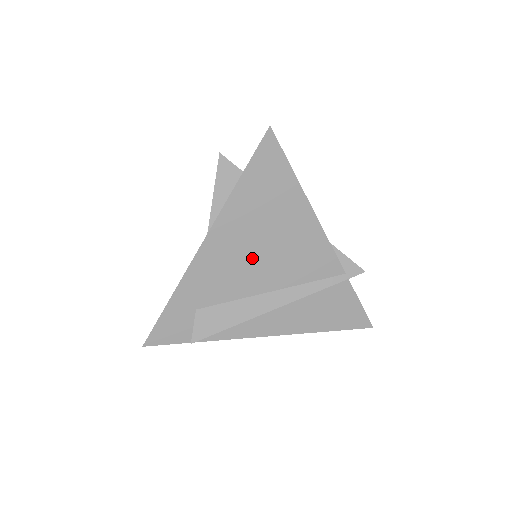
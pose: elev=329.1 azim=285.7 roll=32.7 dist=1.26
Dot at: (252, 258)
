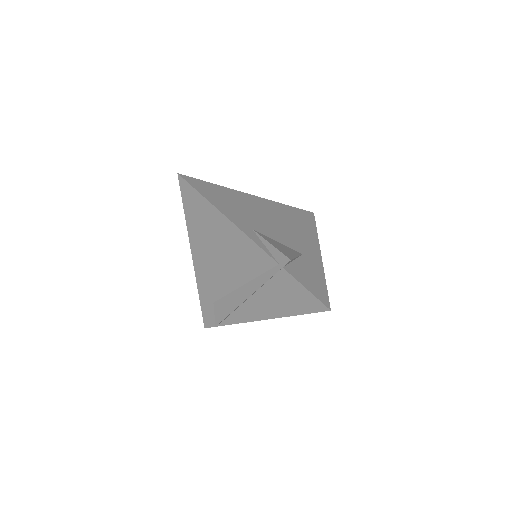
Dot at: (219, 263)
